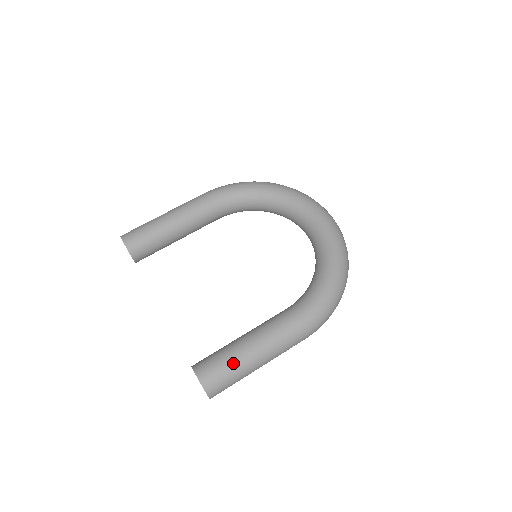
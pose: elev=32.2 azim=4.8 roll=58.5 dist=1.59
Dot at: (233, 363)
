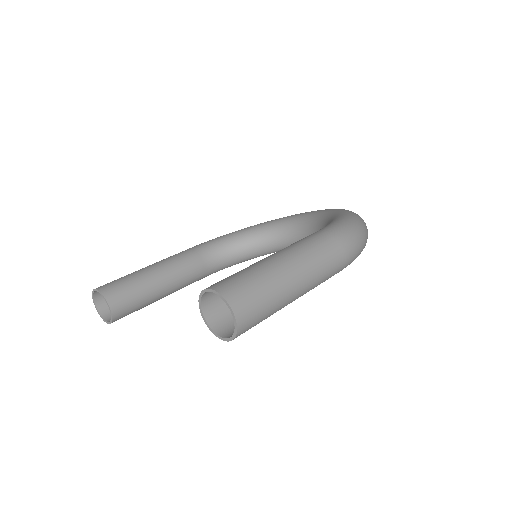
Dot at: (256, 269)
